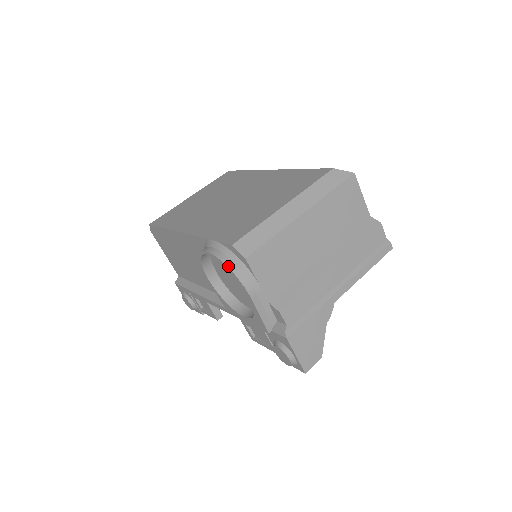
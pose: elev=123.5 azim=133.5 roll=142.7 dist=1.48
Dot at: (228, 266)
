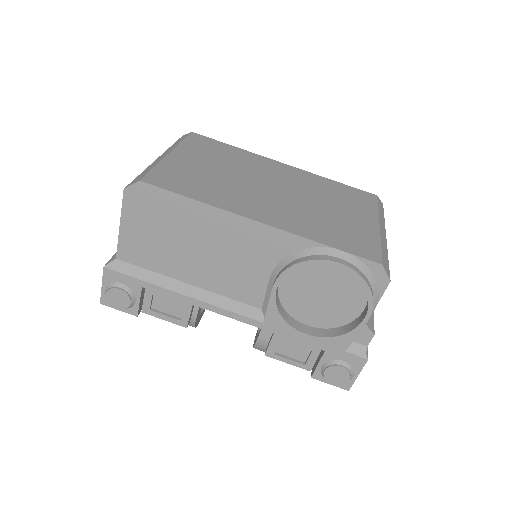
Dot at: (369, 286)
